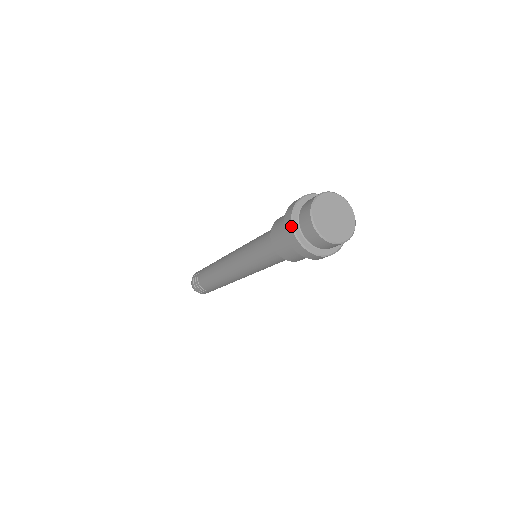
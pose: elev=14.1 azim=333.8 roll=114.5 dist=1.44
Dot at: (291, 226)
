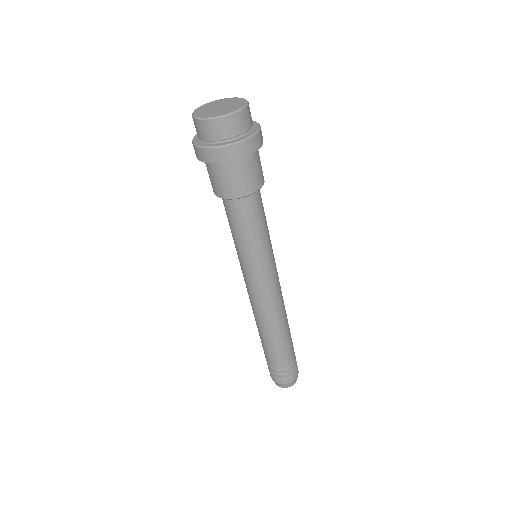
Dot at: occluded
